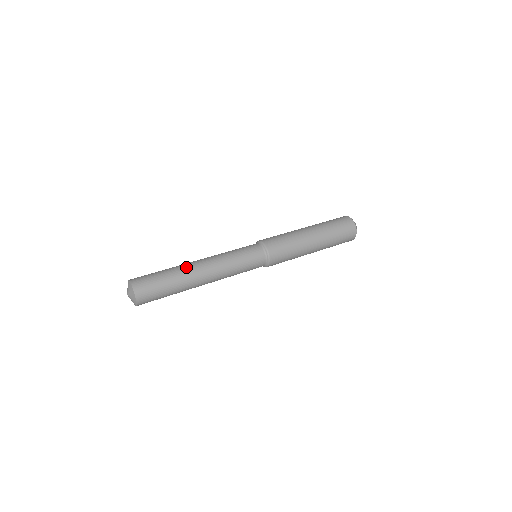
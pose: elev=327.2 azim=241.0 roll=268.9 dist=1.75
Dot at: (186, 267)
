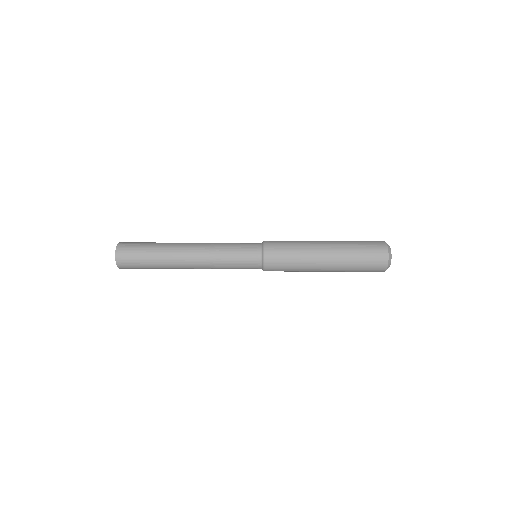
Dot at: occluded
